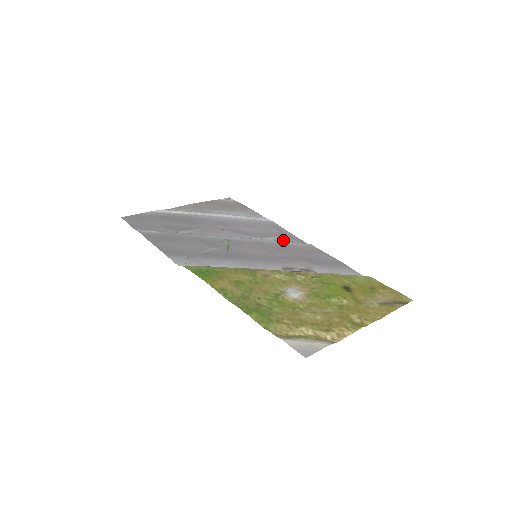
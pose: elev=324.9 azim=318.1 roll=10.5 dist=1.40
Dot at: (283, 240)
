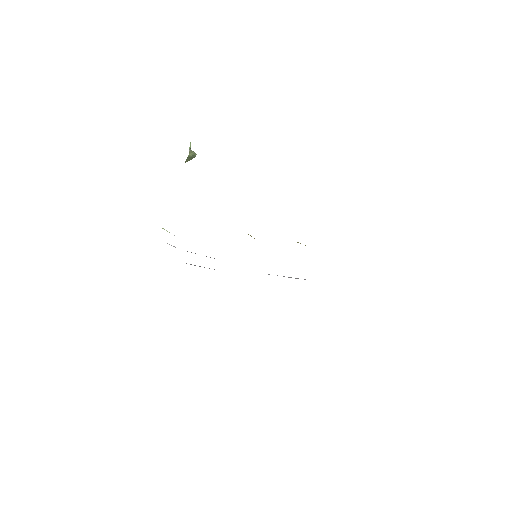
Dot at: occluded
